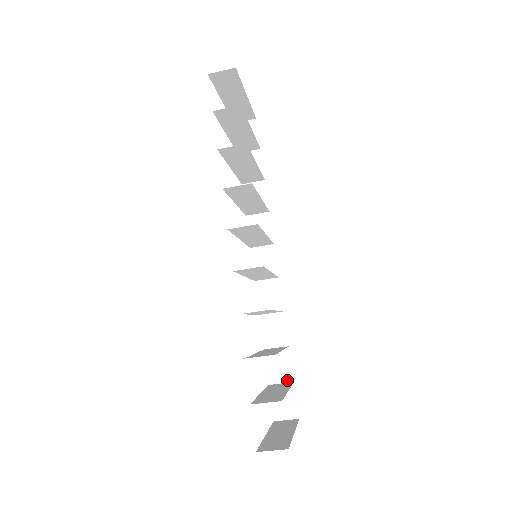
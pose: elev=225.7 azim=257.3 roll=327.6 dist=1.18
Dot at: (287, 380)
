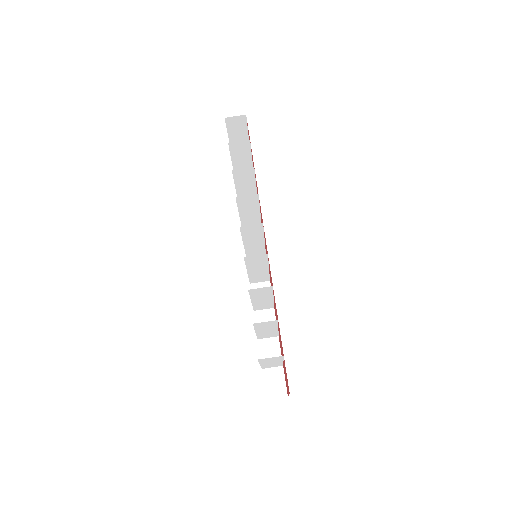
Dot at: occluded
